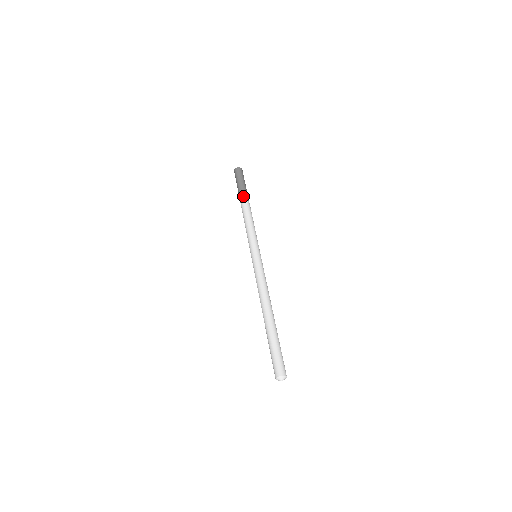
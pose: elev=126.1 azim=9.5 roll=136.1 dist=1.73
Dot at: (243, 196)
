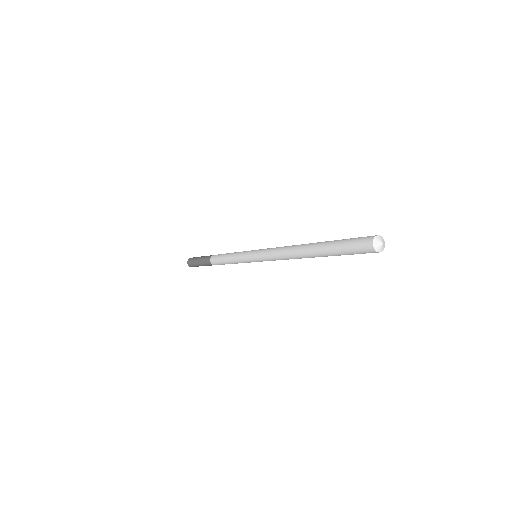
Dot at: occluded
